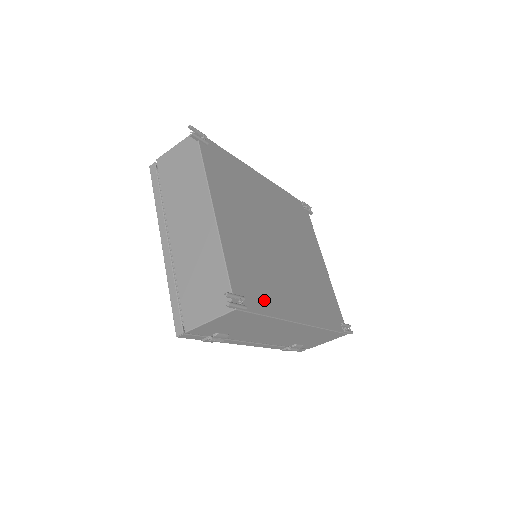
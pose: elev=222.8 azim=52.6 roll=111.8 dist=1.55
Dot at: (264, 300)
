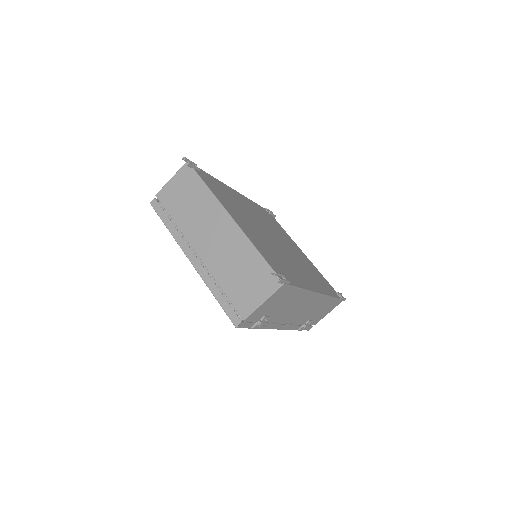
Dot at: (292, 277)
